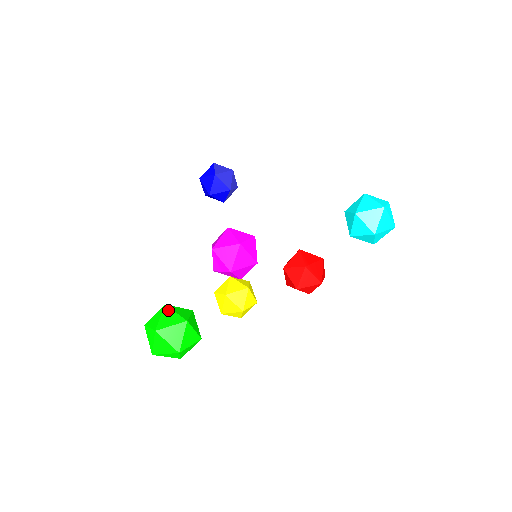
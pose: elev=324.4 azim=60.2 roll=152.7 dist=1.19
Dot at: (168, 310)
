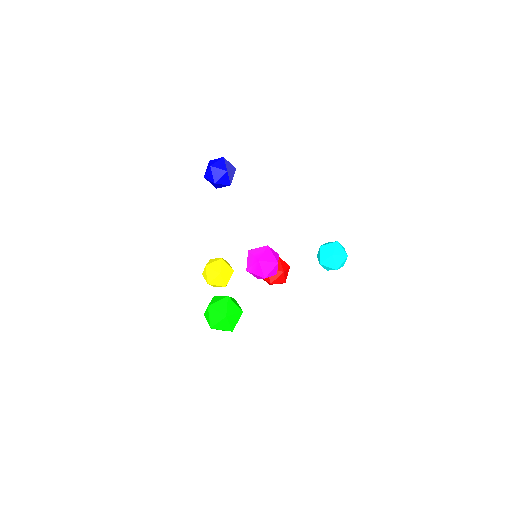
Dot at: (231, 301)
